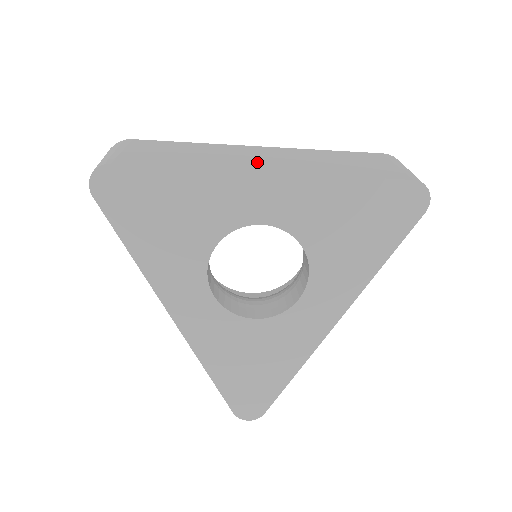
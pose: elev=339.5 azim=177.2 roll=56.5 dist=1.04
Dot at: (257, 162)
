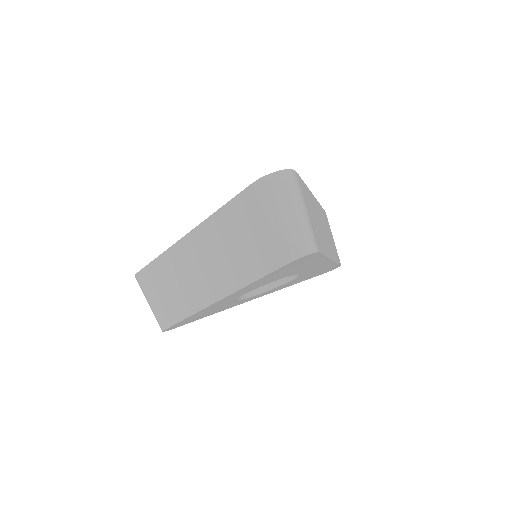
Dot at: (204, 282)
